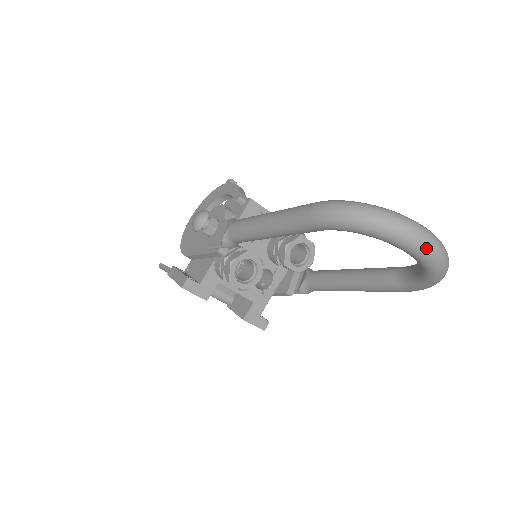
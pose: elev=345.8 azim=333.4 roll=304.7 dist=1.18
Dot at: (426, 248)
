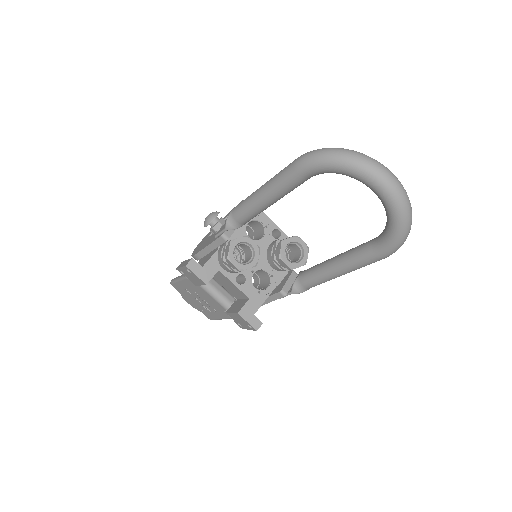
Dot at: (386, 180)
